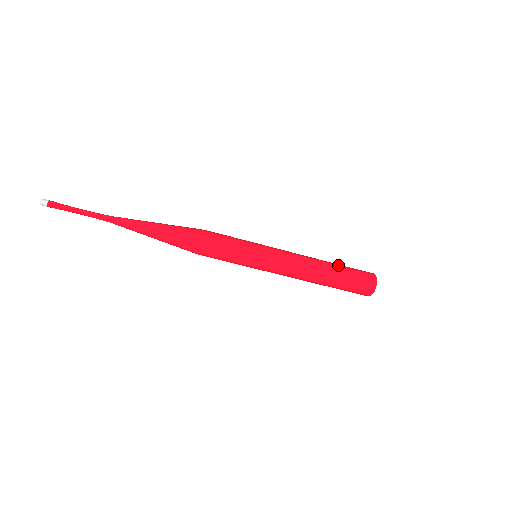
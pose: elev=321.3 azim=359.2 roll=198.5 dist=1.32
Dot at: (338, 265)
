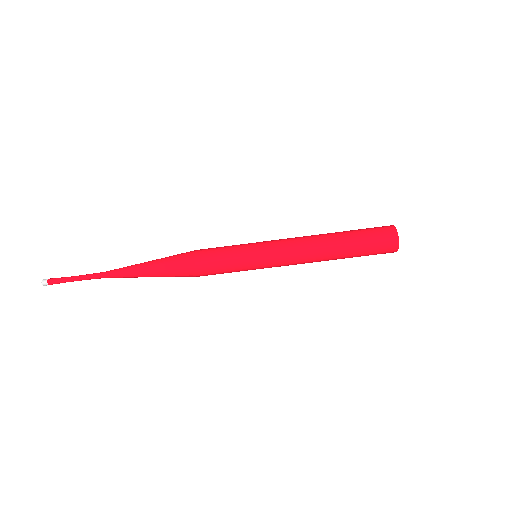
Dot at: (345, 231)
